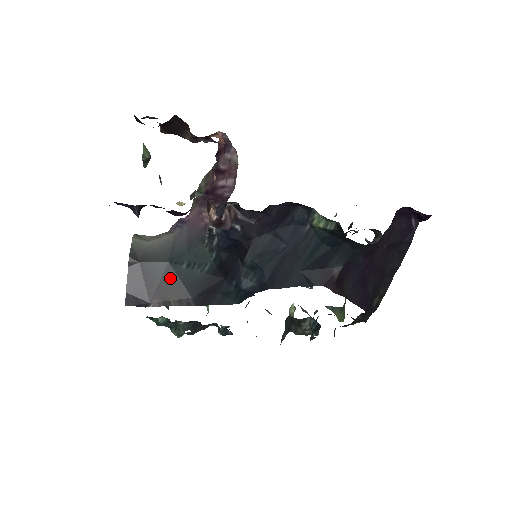
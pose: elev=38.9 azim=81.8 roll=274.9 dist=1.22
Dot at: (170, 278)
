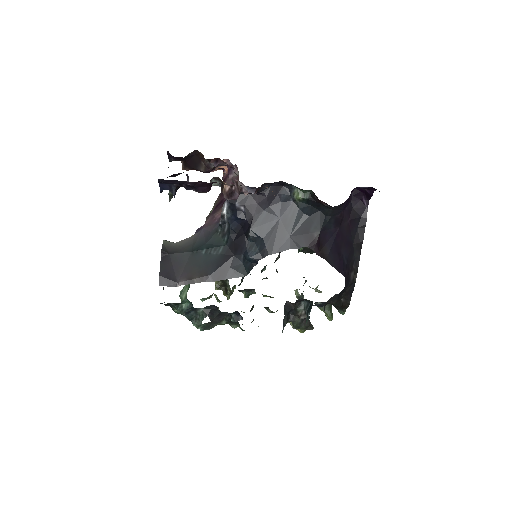
Dot at: (193, 263)
